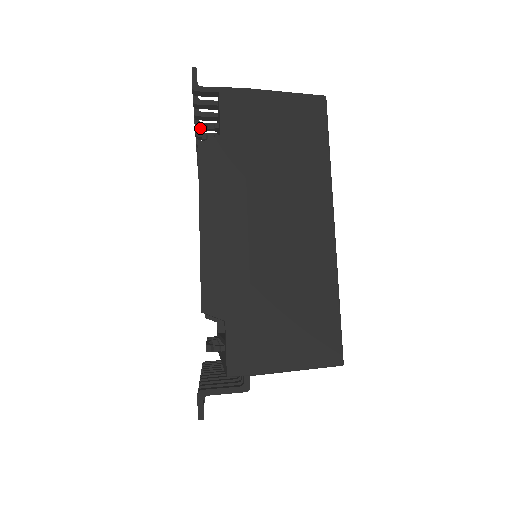
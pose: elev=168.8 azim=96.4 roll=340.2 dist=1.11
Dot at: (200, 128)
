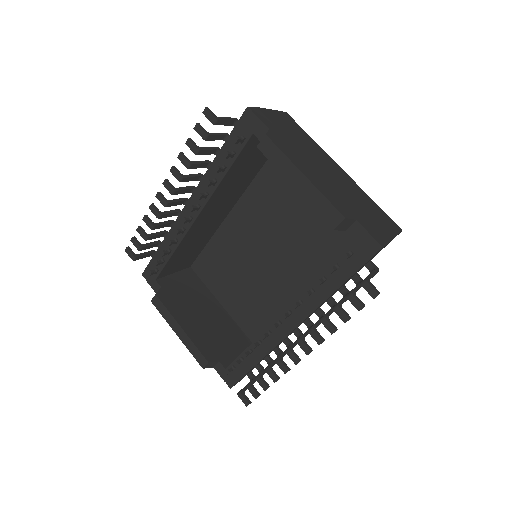
Dot at: (192, 166)
